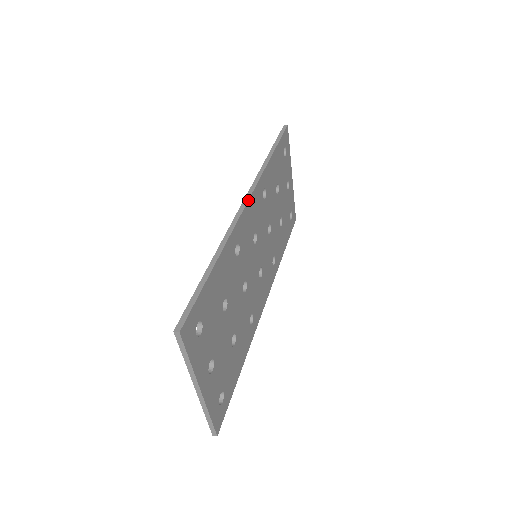
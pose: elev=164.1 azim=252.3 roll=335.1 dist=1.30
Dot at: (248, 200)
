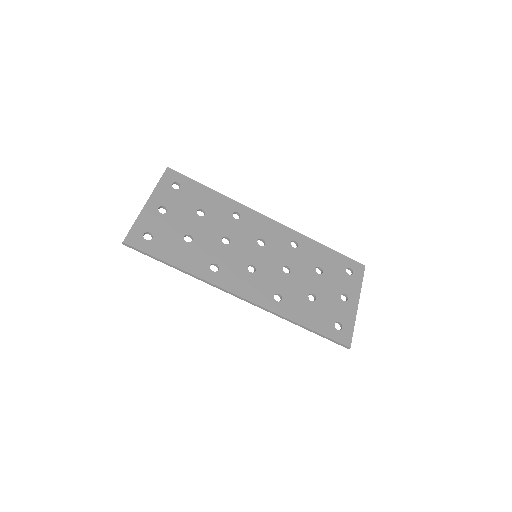
Dot at: (269, 218)
